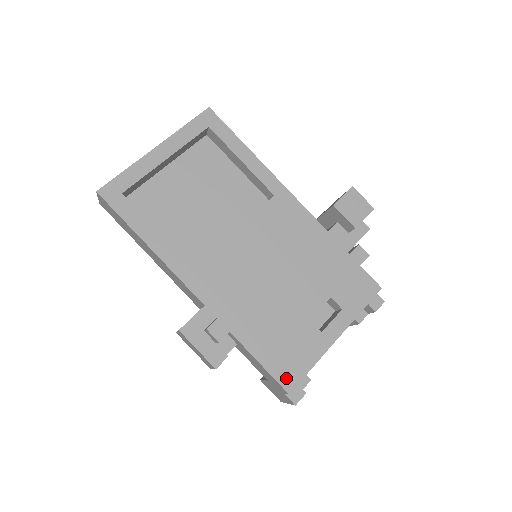
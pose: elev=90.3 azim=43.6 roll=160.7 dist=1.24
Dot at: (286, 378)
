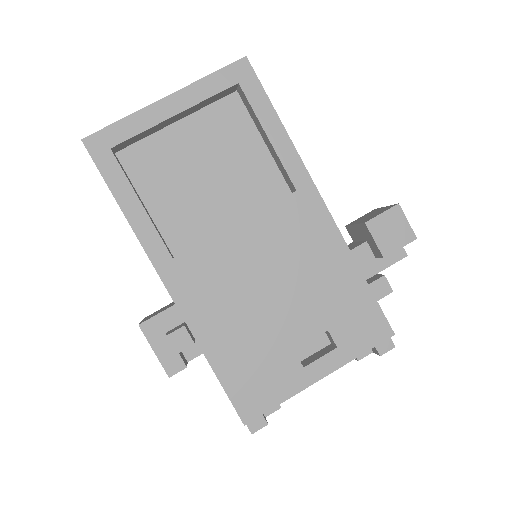
Dot at: (246, 407)
